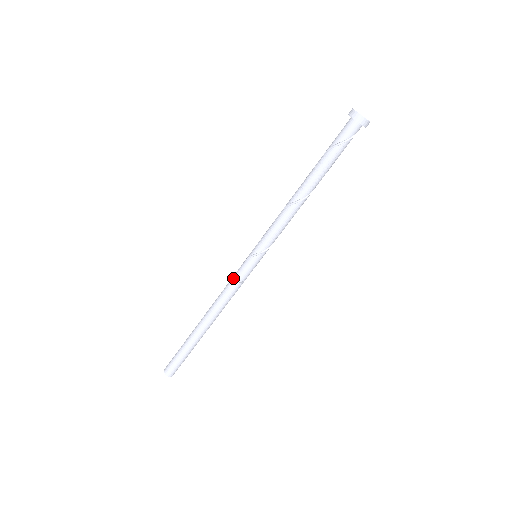
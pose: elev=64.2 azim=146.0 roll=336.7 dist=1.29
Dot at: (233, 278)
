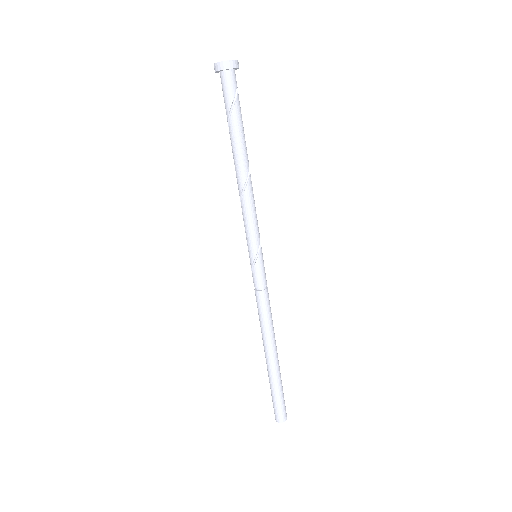
Dot at: (258, 292)
